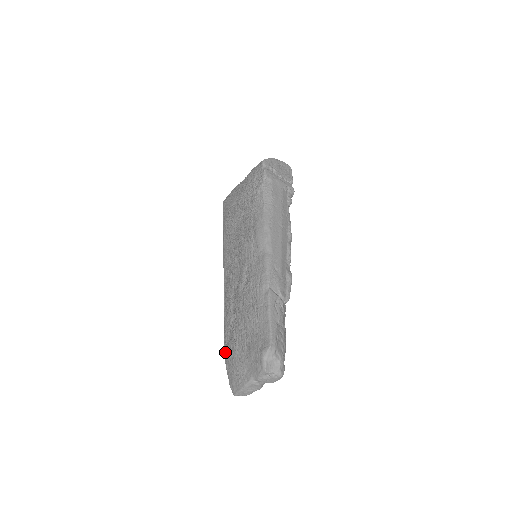
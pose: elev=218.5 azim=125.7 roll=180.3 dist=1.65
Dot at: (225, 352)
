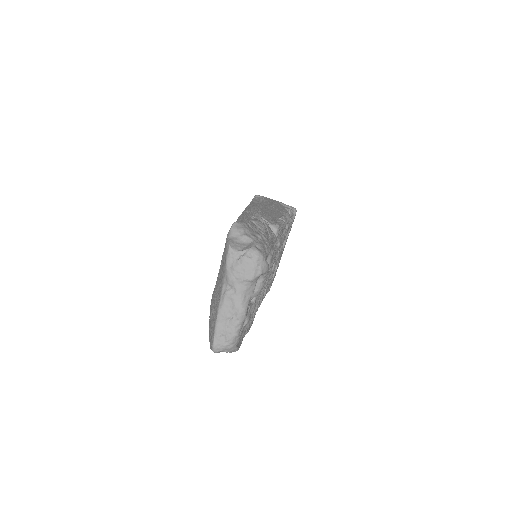
Dot at: occluded
